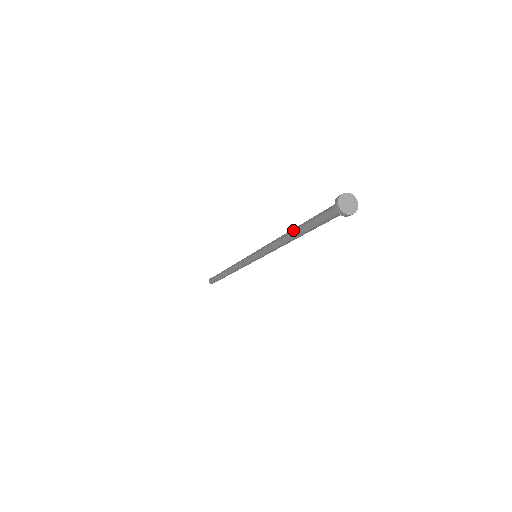
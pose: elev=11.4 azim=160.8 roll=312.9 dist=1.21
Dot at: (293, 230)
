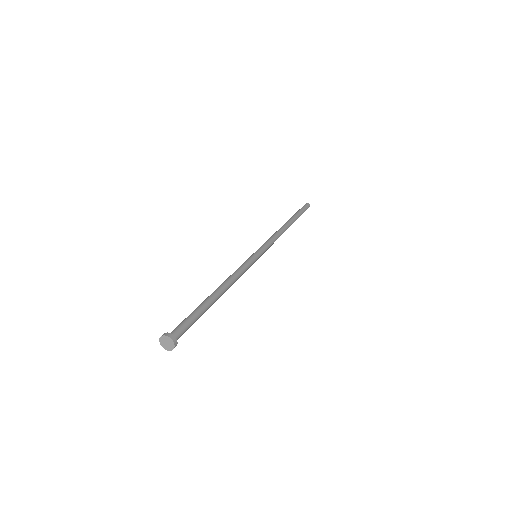
Dot at: (209, 296)
